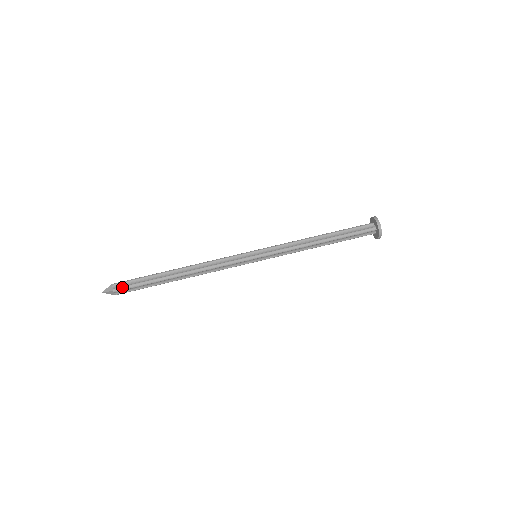
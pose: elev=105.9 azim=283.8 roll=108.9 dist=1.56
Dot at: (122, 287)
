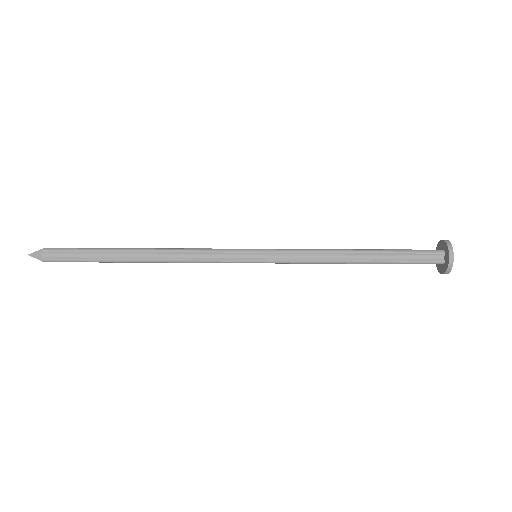
Dot at: (57, 248)
